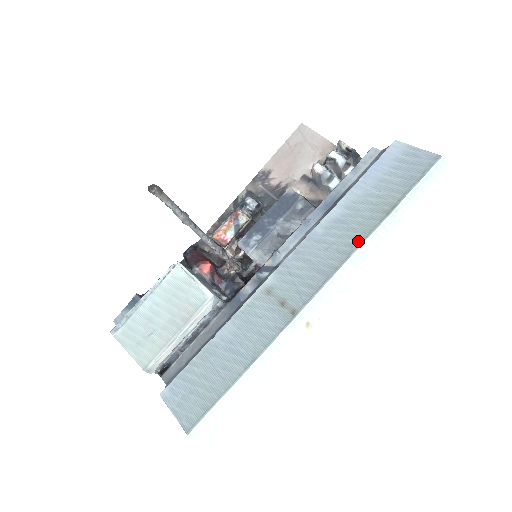
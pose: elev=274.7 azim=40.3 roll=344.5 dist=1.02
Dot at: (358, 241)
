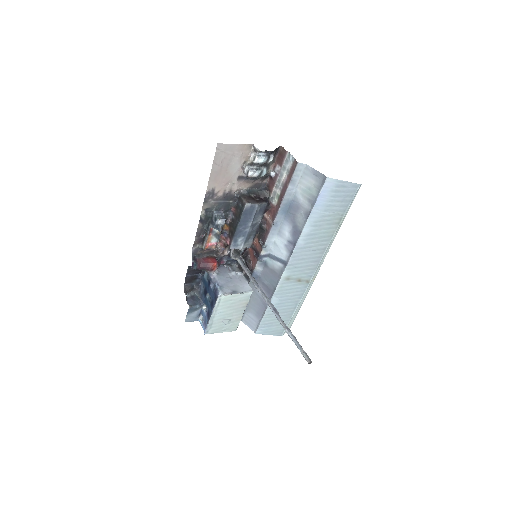
Dot at: (327, 242)
